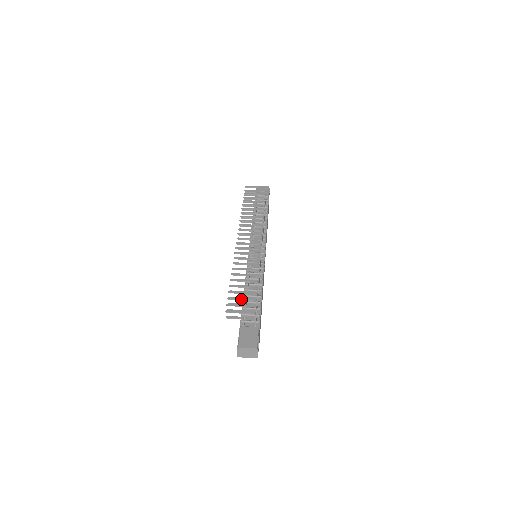
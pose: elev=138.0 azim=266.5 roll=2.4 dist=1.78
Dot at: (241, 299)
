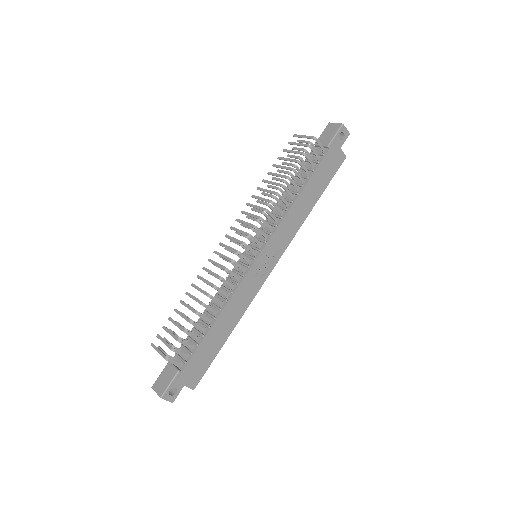
Dot at: (169, 333)
